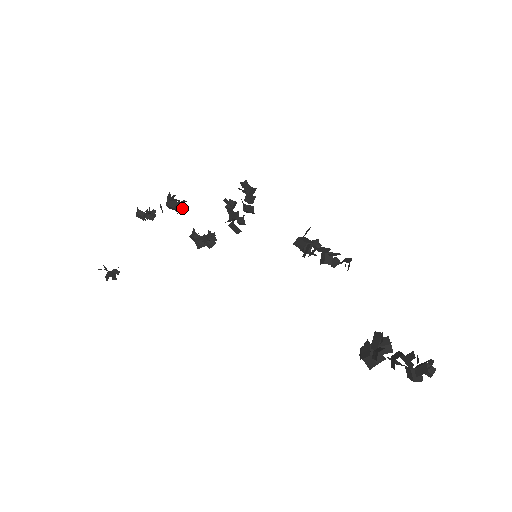
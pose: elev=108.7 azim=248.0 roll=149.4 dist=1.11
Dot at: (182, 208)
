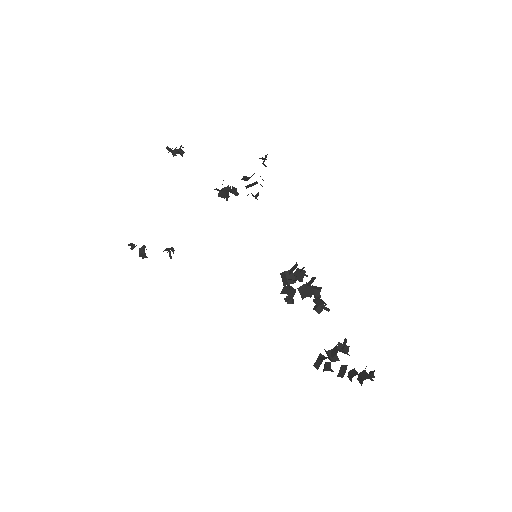
Dot at: occluded
